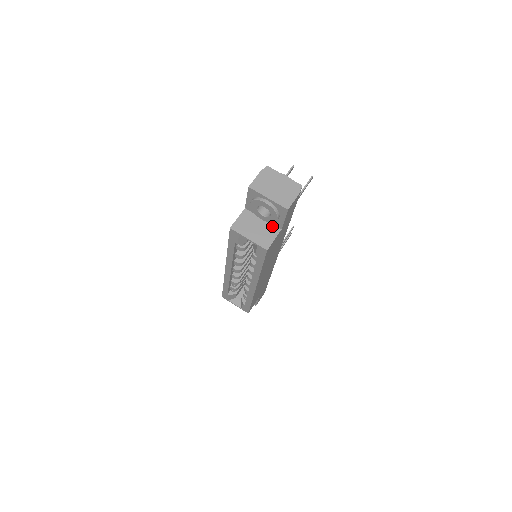
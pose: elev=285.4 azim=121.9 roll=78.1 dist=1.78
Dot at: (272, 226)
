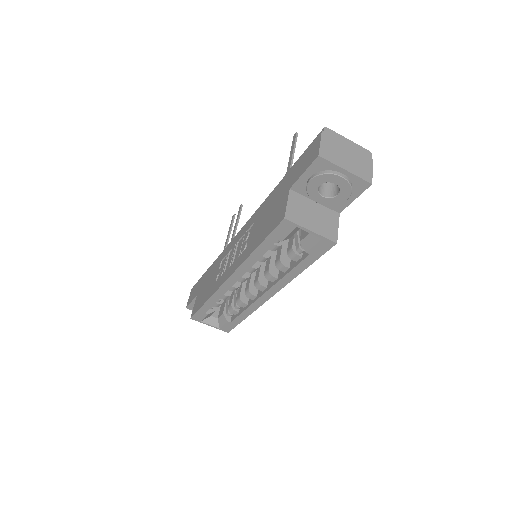
Dot at: (328, 210)
